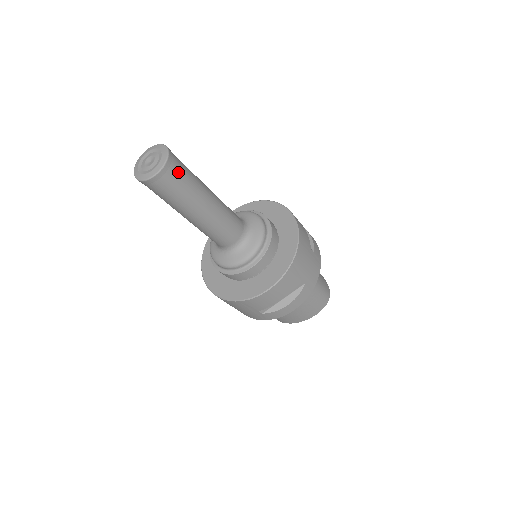
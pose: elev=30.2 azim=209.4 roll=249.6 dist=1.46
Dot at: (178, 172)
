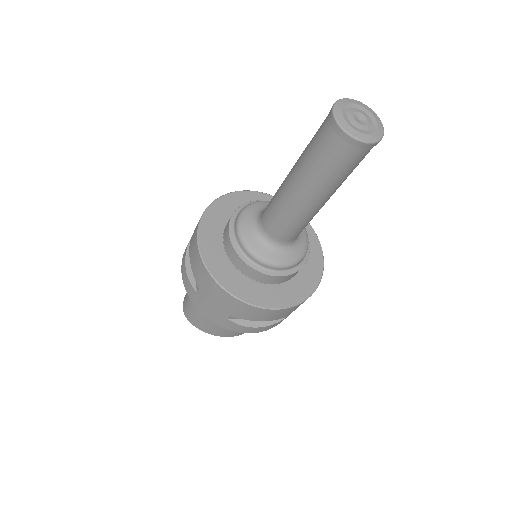
Dot at: (366, 154)
